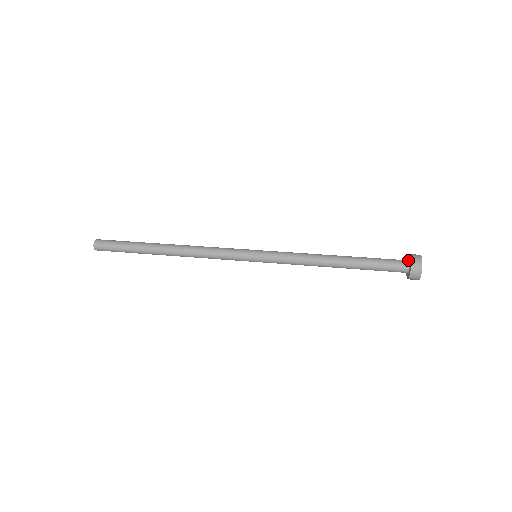
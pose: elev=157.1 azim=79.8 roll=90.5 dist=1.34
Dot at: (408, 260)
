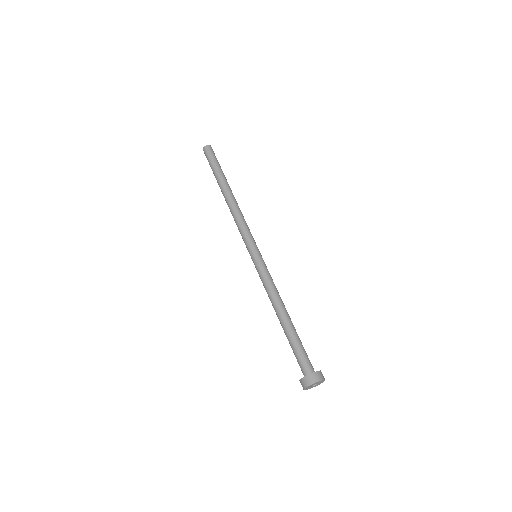
Dot at: (307, 375)
